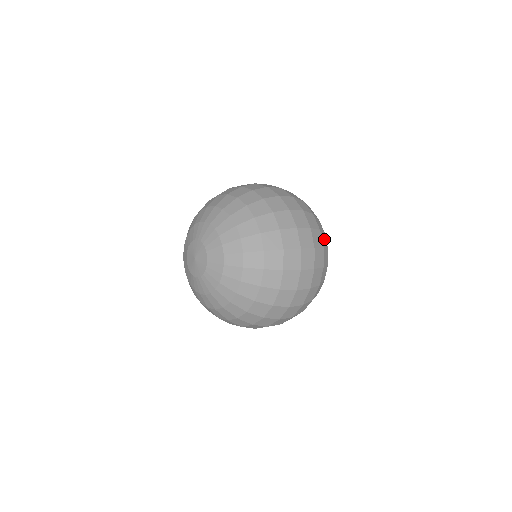
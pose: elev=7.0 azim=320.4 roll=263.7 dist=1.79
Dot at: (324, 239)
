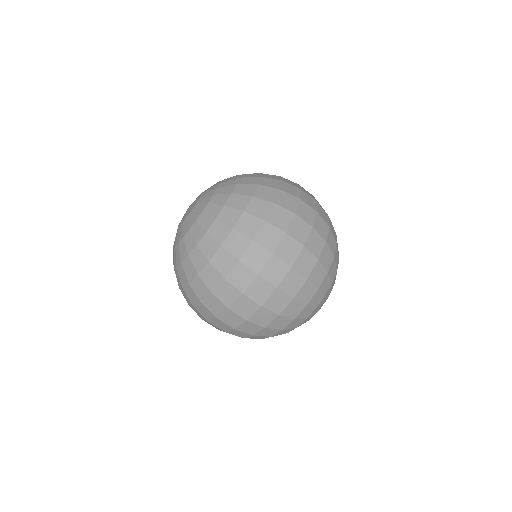
Dot at: (328, 257)
